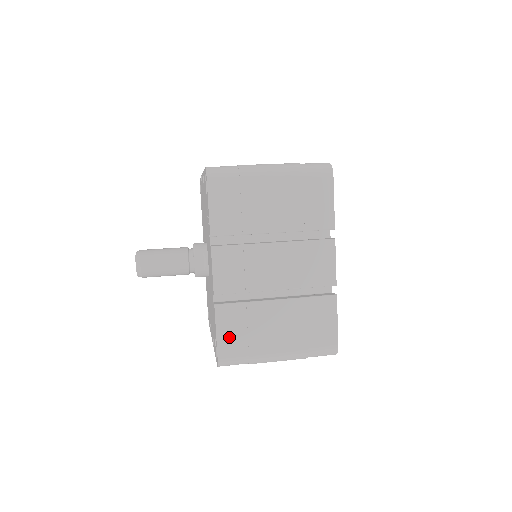
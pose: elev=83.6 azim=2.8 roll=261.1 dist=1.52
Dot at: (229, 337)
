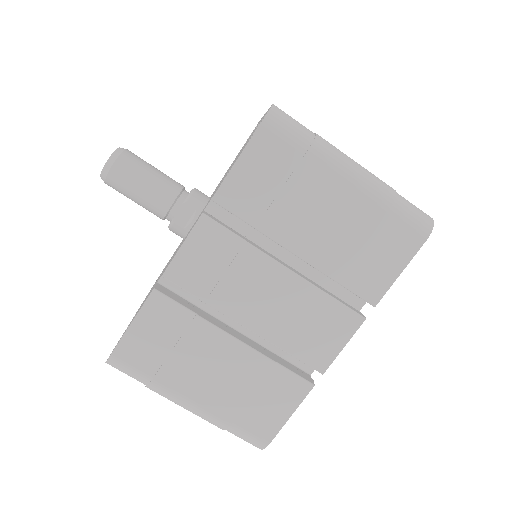
Dot at: (144, 340)
